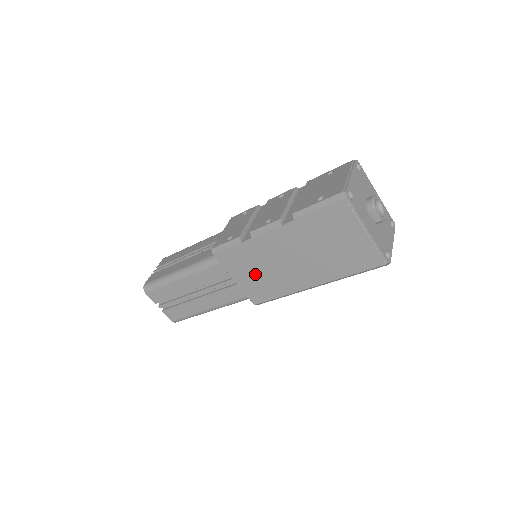
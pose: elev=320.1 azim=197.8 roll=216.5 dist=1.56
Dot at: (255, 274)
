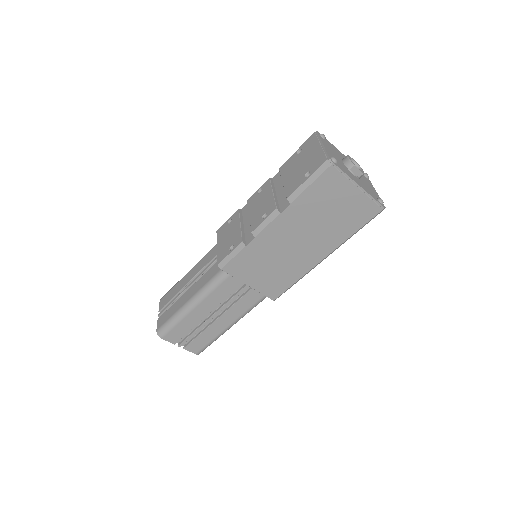
Dot at: (267, 271)
